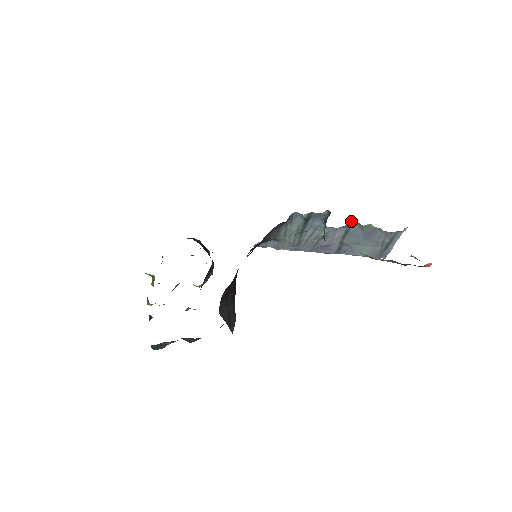
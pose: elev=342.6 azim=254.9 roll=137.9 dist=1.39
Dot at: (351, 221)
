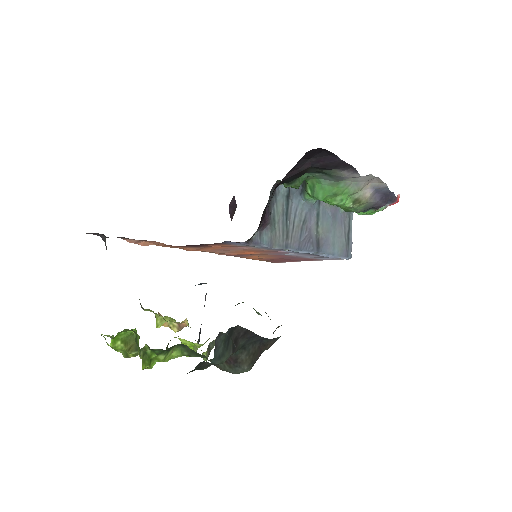
Dot at: occluded
